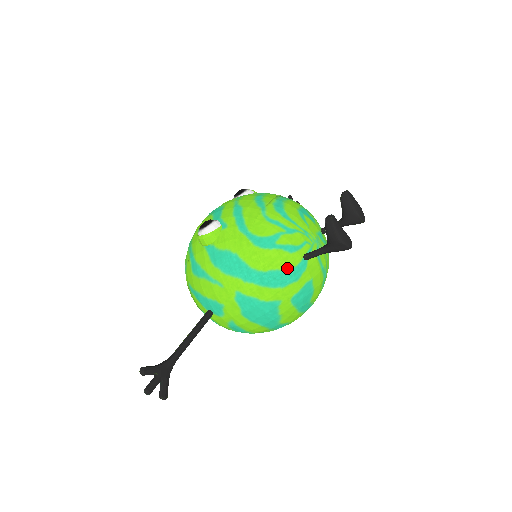
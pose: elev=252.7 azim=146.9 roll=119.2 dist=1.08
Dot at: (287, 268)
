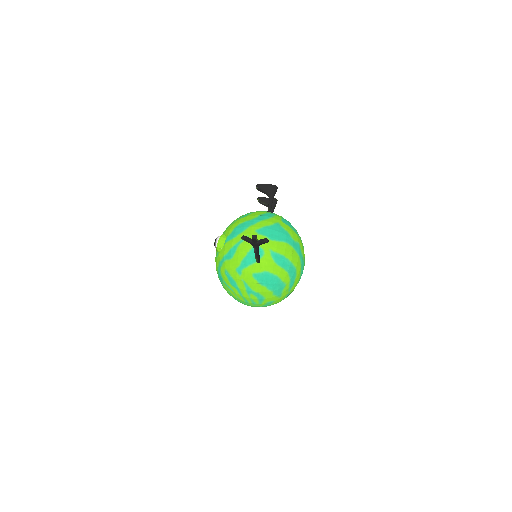
Dot at: (265, 213)
